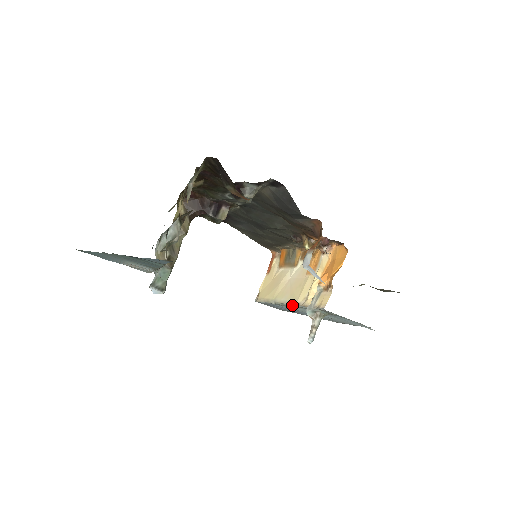
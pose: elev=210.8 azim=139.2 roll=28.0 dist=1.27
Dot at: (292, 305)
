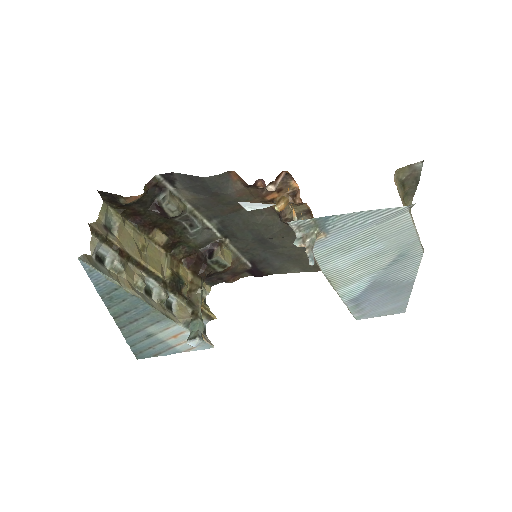
Dot at: (319, 266)
